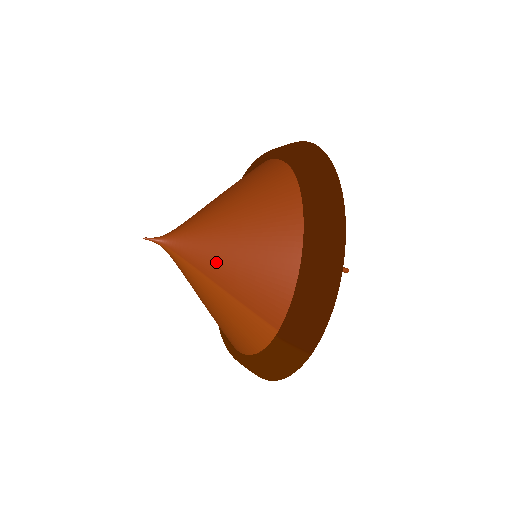
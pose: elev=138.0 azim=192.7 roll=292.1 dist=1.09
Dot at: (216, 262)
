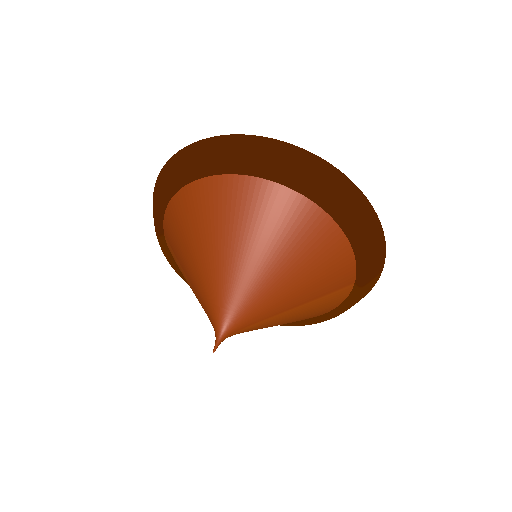
Dot at: (281, 299)
